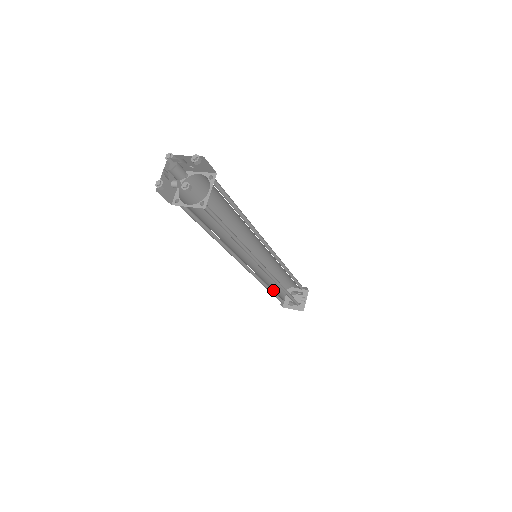
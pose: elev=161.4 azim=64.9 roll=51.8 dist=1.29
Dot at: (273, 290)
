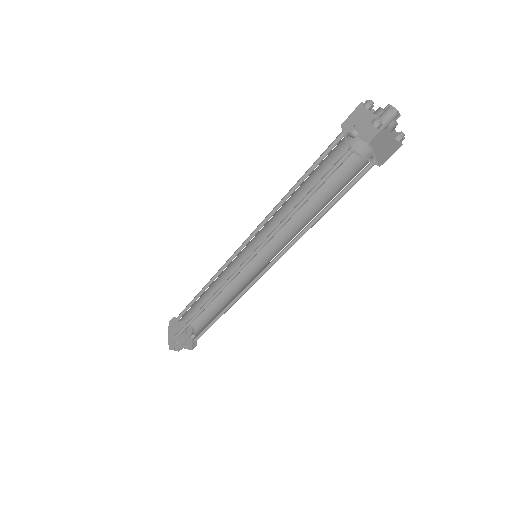
Dot at: (199, 313)
